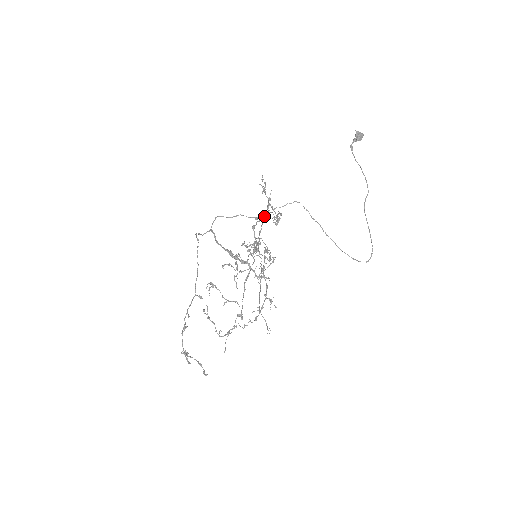
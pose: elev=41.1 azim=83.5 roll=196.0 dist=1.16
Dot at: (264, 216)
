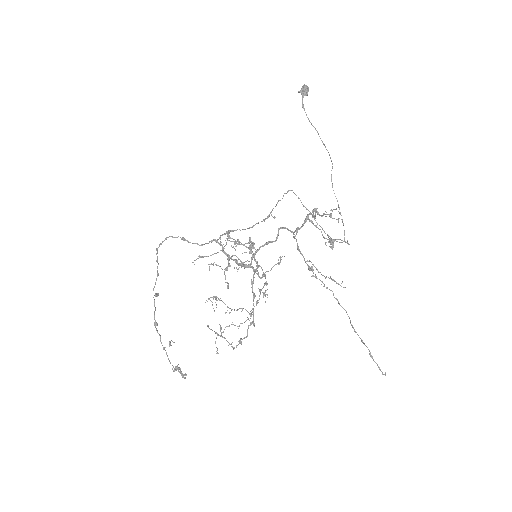
Dot at: occluded
